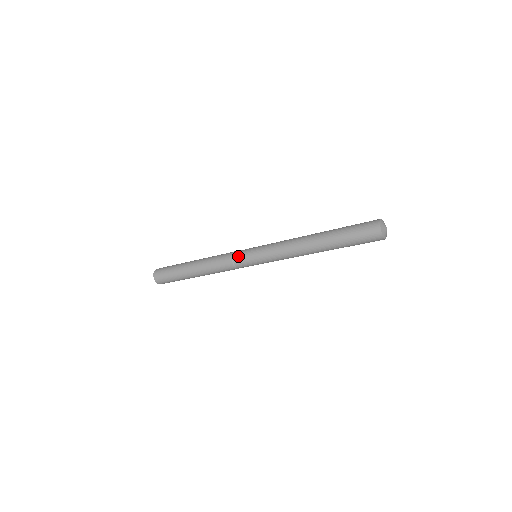
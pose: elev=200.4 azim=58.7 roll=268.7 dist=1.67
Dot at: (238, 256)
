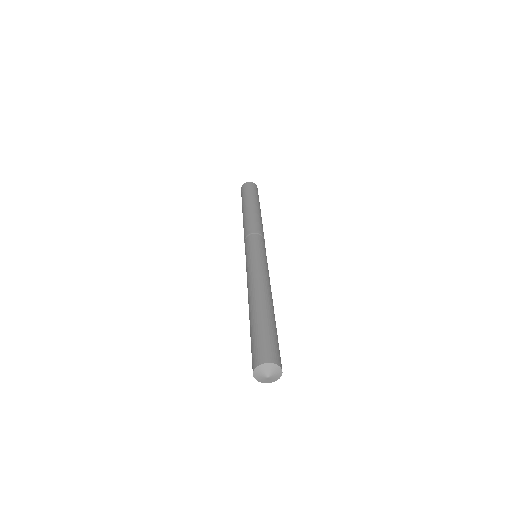
Dot at: occluded
